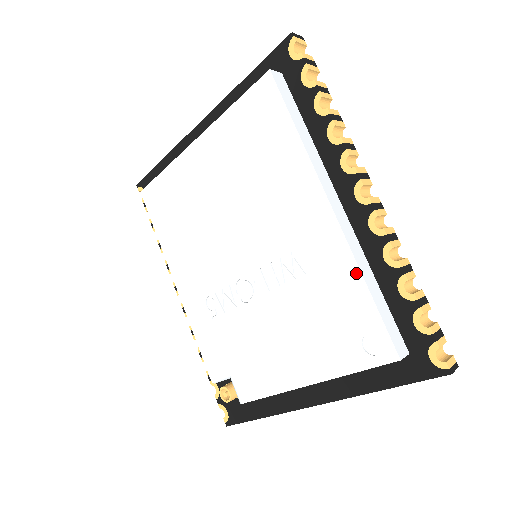
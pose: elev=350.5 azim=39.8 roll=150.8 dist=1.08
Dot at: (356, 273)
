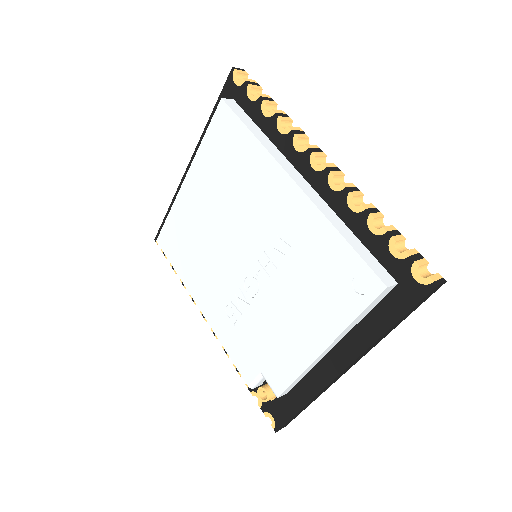
Dot at: (329, 227)
